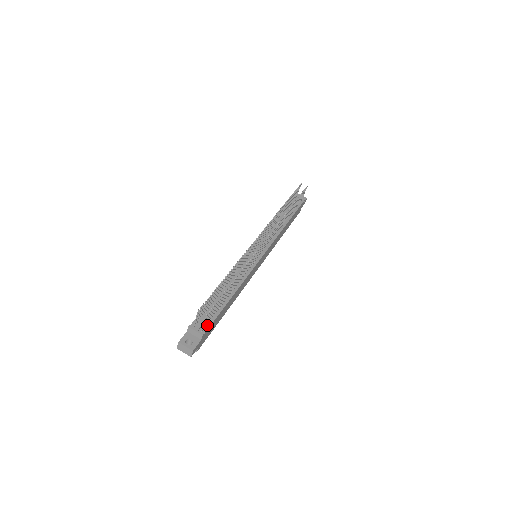
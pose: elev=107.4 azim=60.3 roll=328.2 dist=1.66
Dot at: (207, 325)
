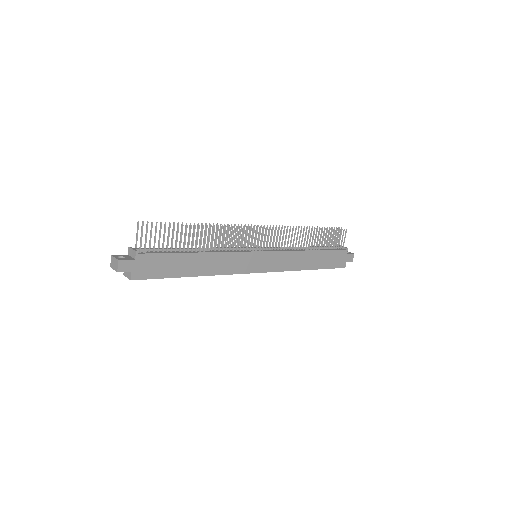
Dot at: (149, 252)
